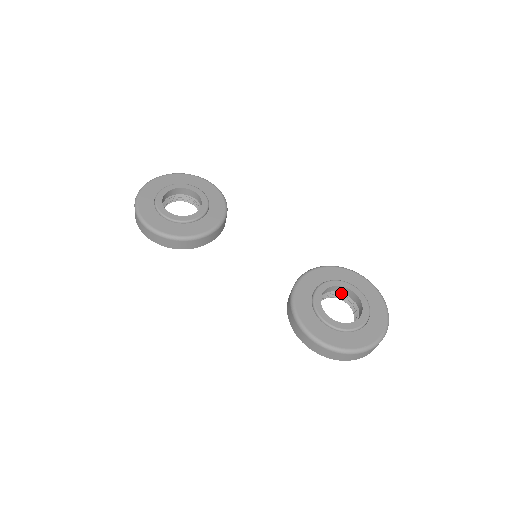
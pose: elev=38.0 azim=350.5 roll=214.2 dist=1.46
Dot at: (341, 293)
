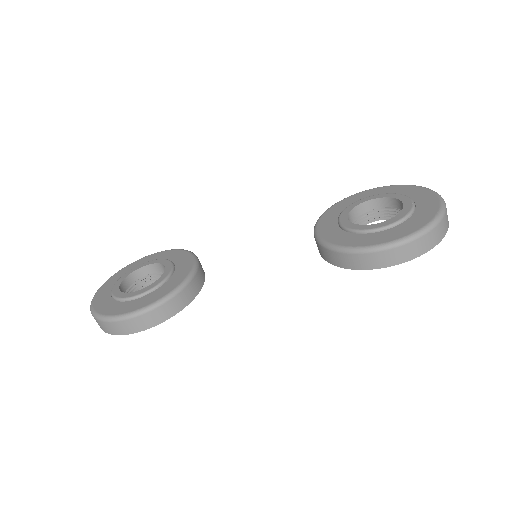
Dot at: (364, 214)
